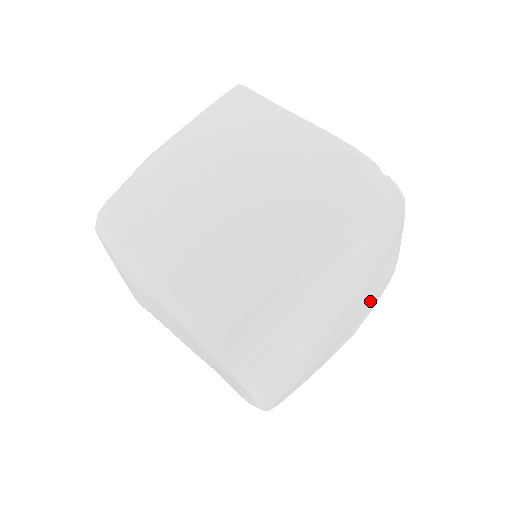
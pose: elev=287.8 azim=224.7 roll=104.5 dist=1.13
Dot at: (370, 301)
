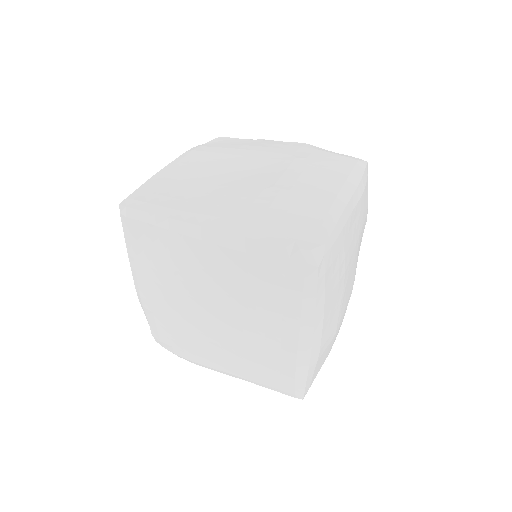
Dot at: (360, 229)
